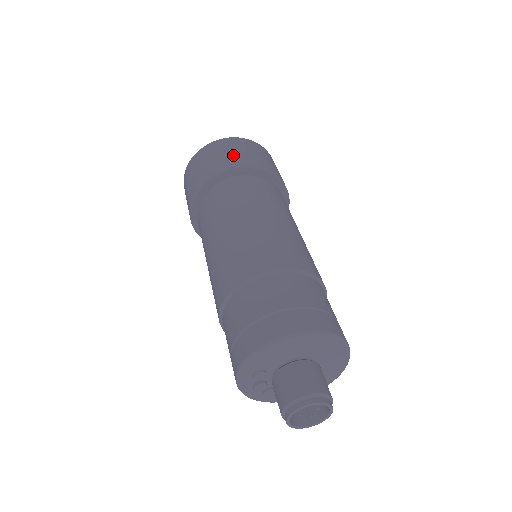
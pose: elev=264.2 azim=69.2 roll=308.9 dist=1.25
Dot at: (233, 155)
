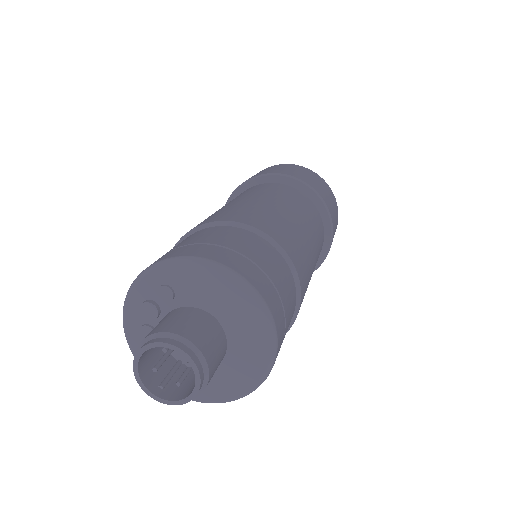
Dot at: (318, 185)
